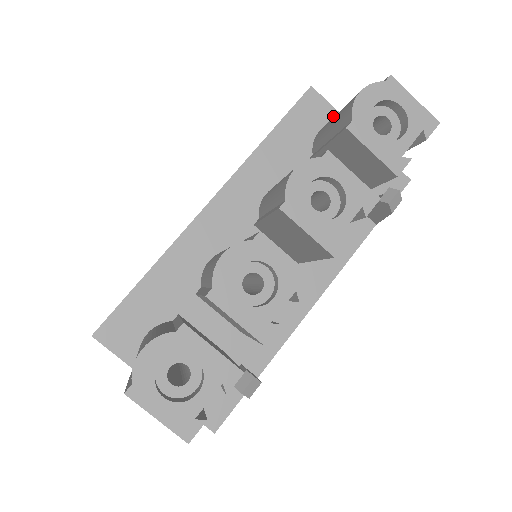
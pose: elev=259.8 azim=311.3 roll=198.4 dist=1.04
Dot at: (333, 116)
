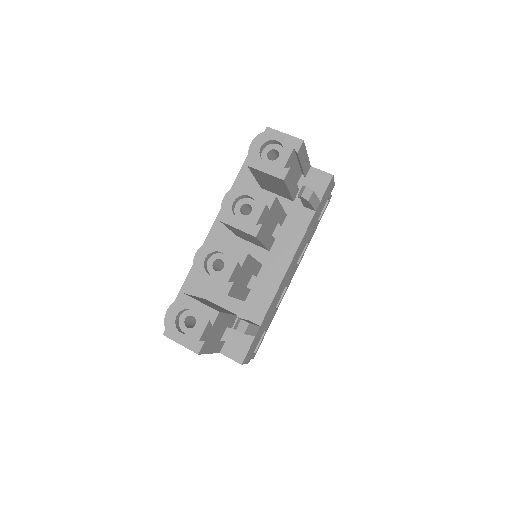
Dot at: occluded
